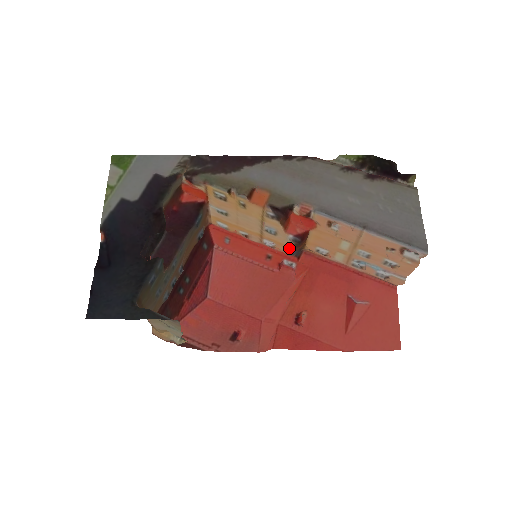
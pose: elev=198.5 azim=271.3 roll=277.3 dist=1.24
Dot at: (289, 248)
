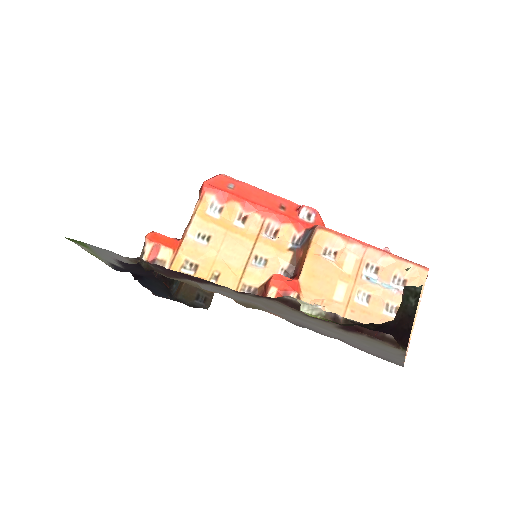
Dot at: (290, 249)
